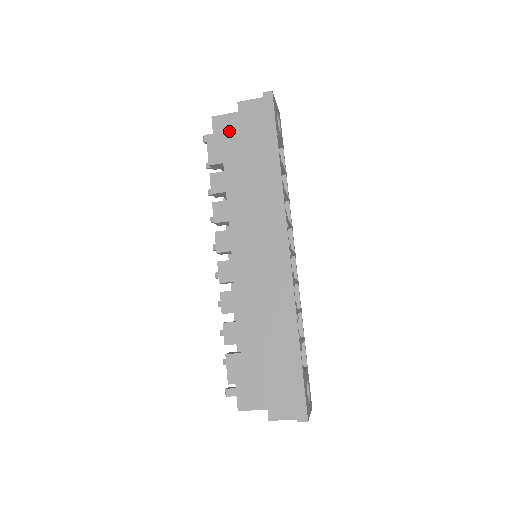
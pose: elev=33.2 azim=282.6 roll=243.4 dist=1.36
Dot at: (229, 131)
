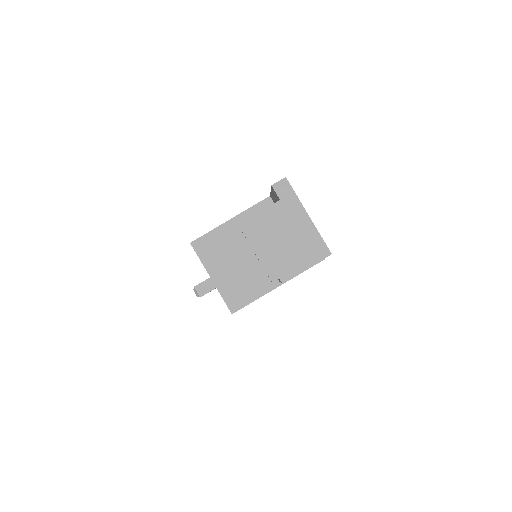
Dot at: occluded
